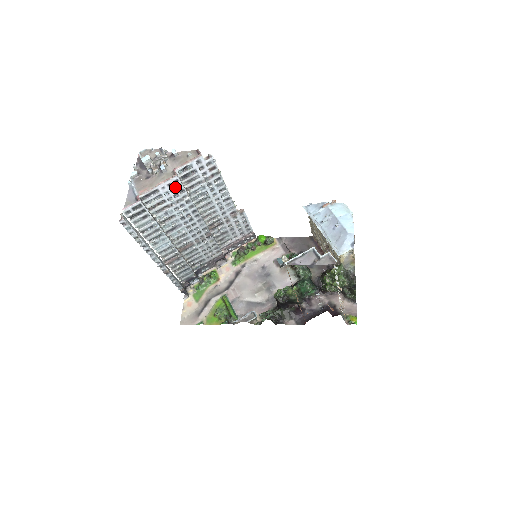
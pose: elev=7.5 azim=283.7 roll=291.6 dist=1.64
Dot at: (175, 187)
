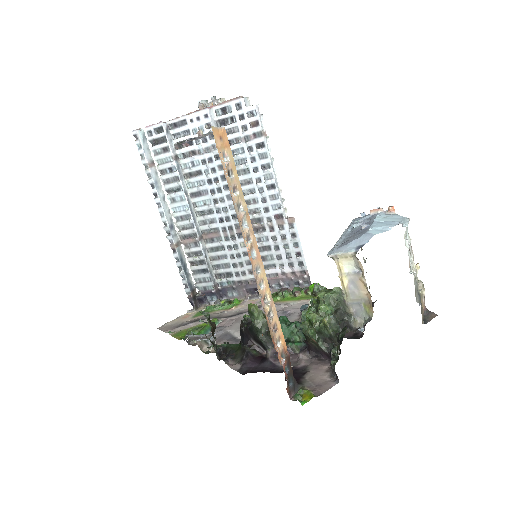
Dot at: (204, 126)
